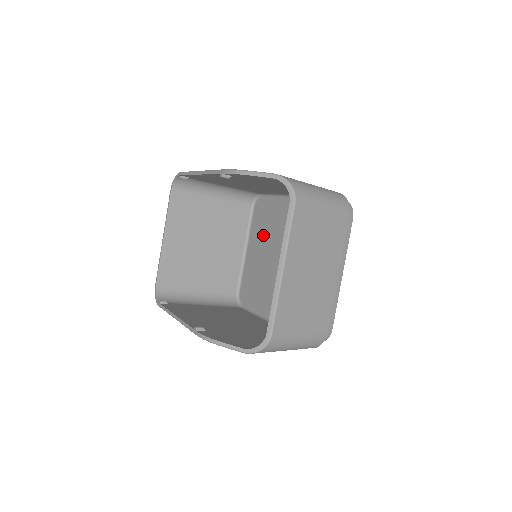
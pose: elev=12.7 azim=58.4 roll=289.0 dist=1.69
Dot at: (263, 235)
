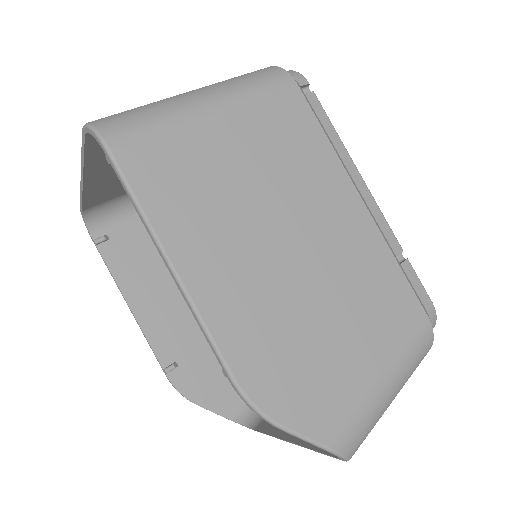
Dot at: occluded
